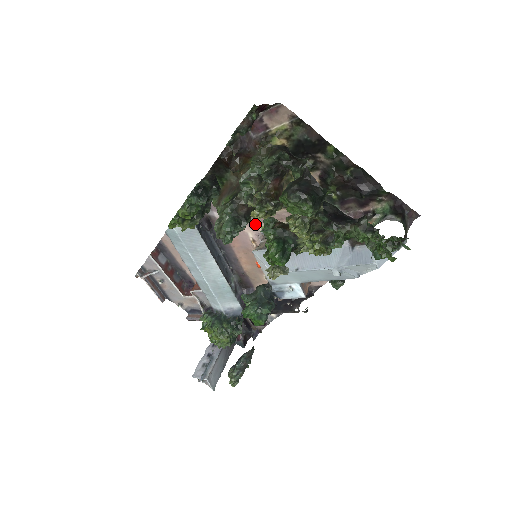
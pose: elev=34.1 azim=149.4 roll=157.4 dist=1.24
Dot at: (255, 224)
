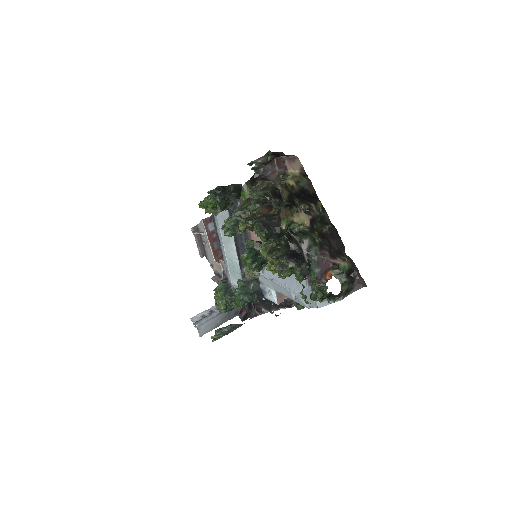
Dot at: occluded
